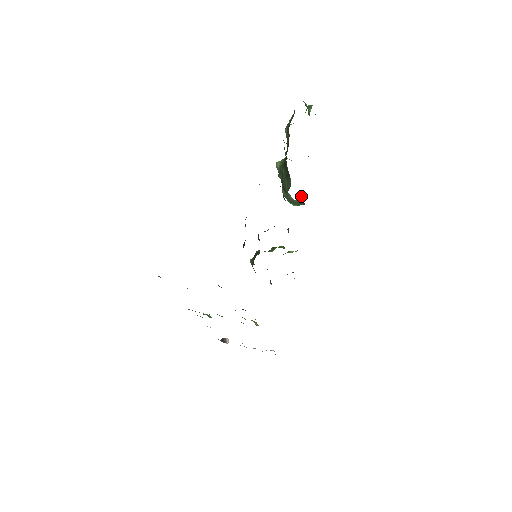
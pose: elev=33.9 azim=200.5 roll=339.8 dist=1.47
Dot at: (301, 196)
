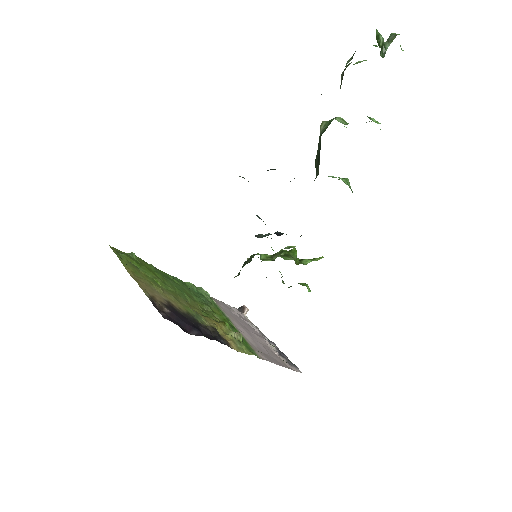
Dot at: (348, 181)
